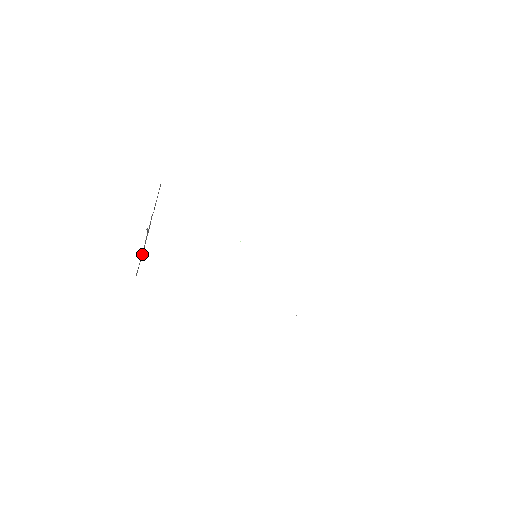
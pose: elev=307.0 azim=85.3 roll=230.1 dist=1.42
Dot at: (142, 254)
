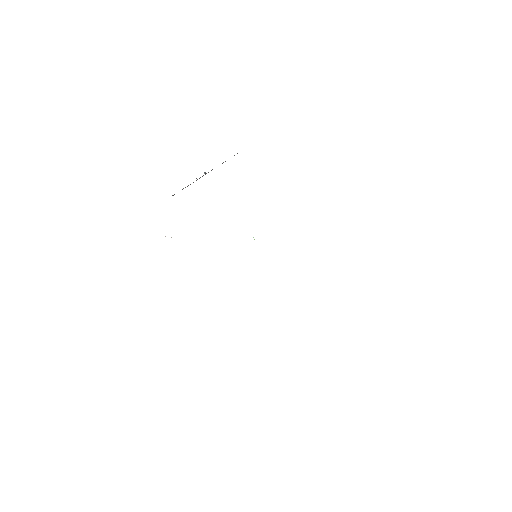
Dot at: occluded
